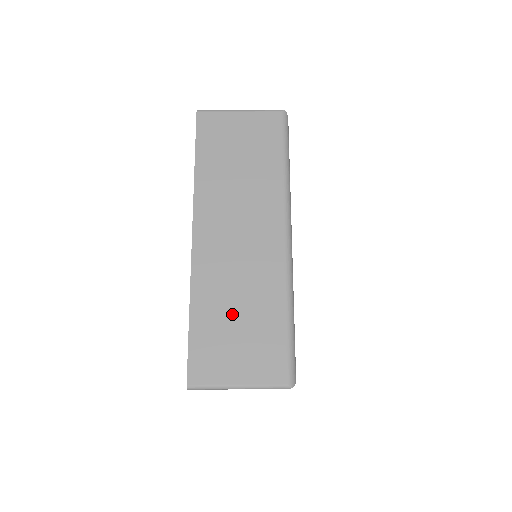
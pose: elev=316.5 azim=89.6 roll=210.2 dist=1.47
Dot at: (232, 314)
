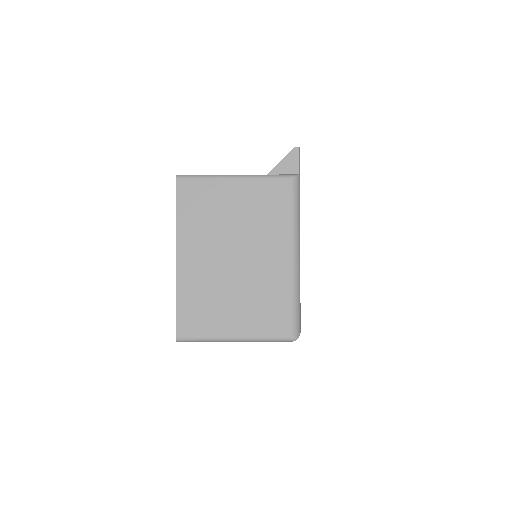
Dot at: occluded
